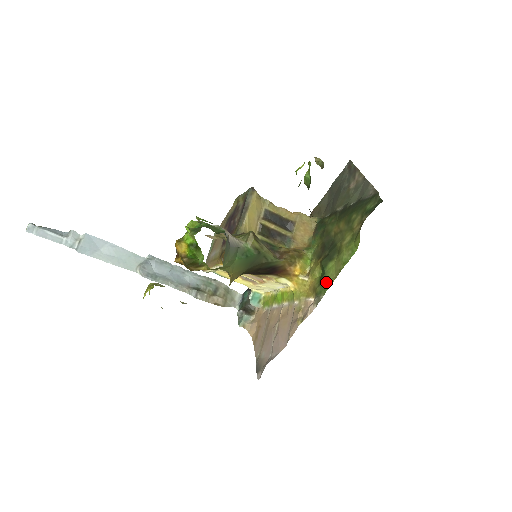
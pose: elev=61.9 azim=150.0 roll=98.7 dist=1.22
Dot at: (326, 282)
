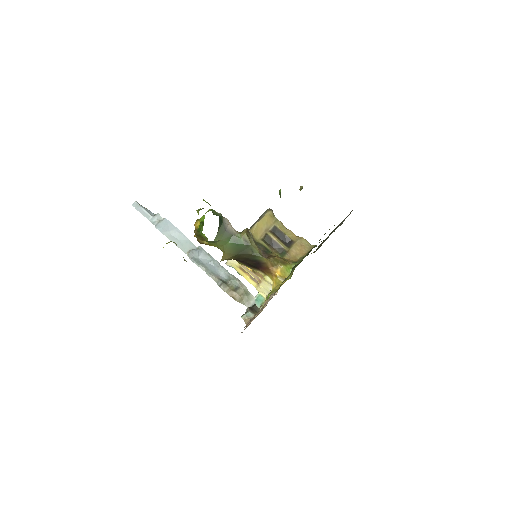
Dot at: occluded
